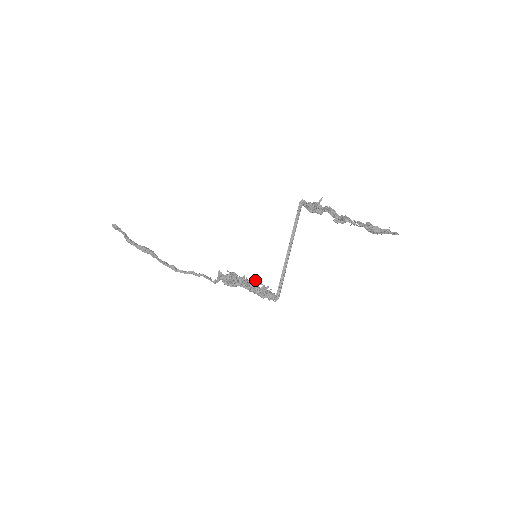
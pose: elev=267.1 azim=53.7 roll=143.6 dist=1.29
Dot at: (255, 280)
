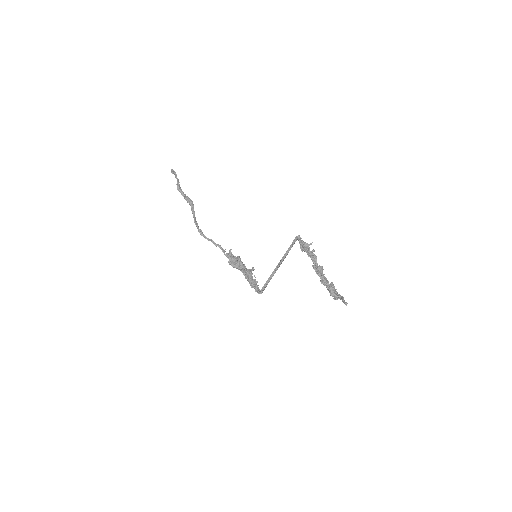
Dot at: (251, 271)
